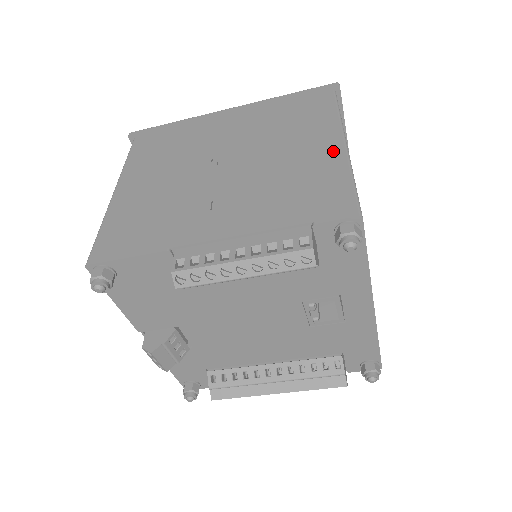
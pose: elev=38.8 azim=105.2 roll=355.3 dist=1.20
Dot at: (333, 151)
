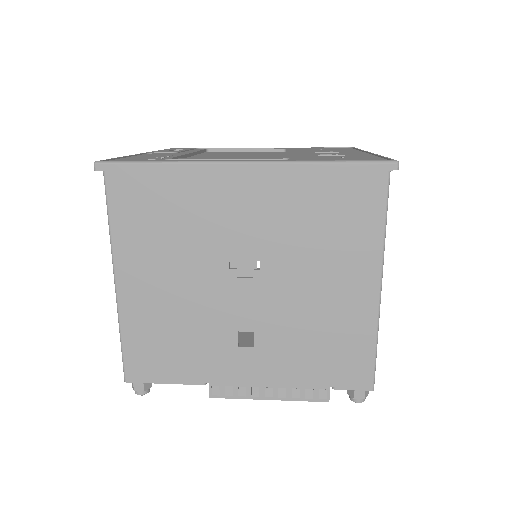
Dot at: (366, 299)
